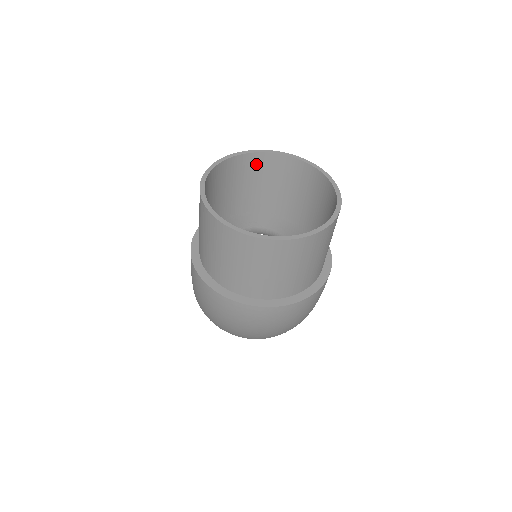
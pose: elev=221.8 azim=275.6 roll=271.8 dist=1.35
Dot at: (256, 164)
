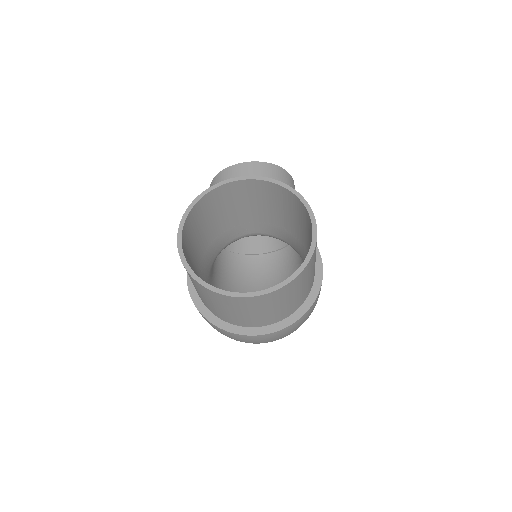
Dot at: (233, 190)
